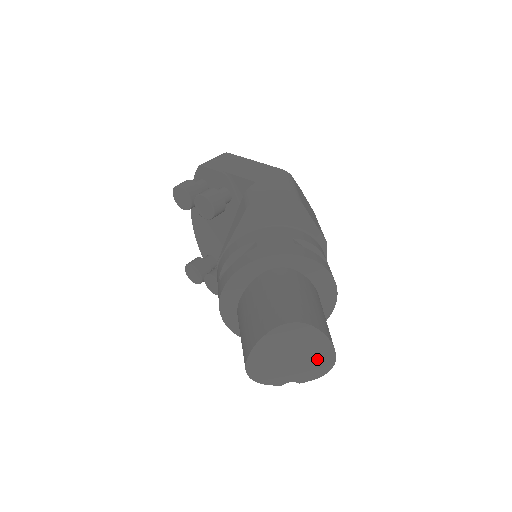
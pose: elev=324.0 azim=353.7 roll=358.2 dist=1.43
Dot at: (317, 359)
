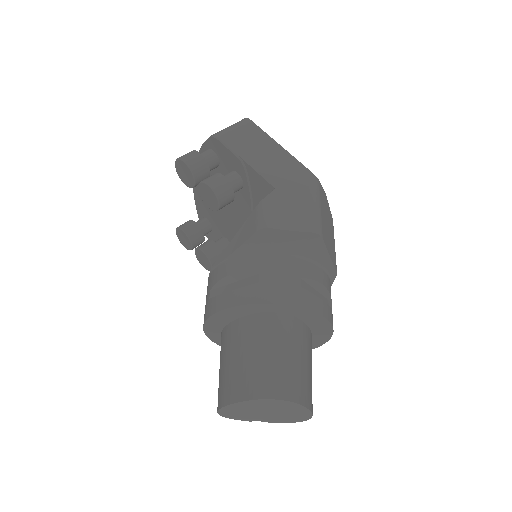
Dot at: (292, 416)
